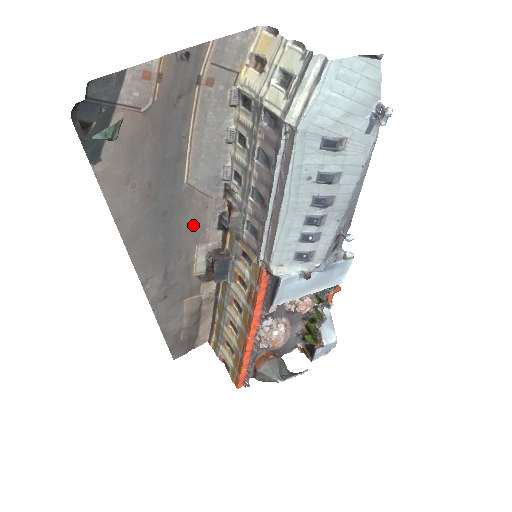
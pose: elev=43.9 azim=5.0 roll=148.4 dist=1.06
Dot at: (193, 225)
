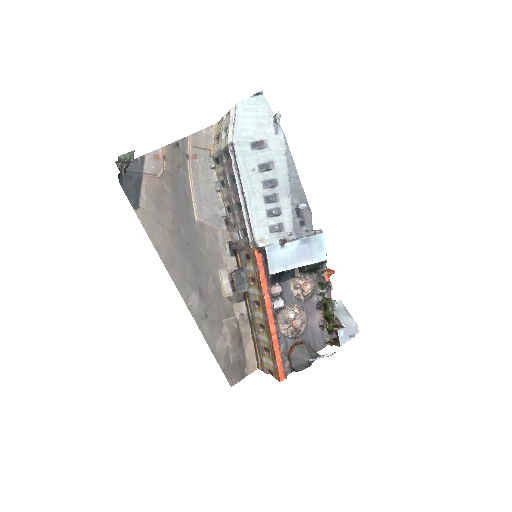
Dot at: (211, 252)
